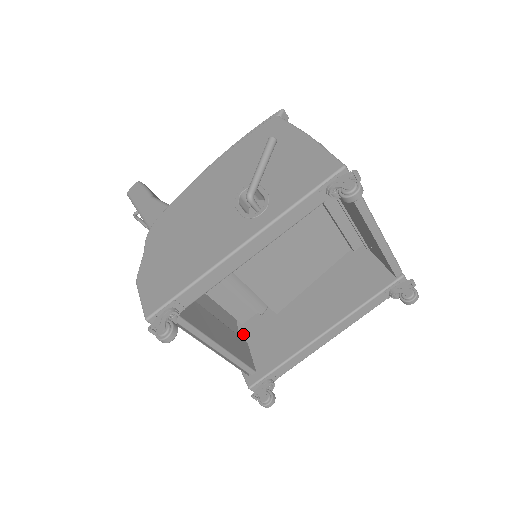
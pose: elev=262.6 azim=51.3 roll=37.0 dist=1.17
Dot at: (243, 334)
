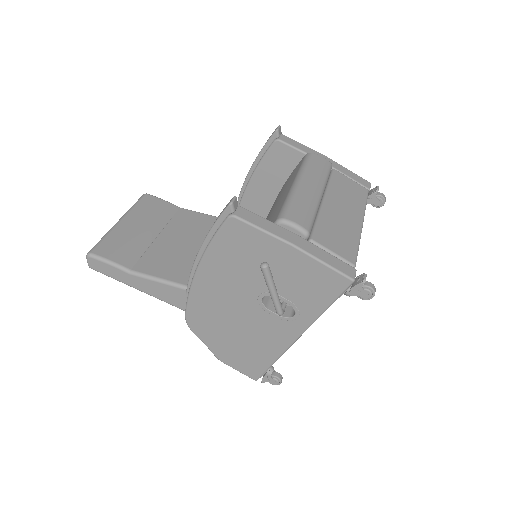
Dot at: occluded
